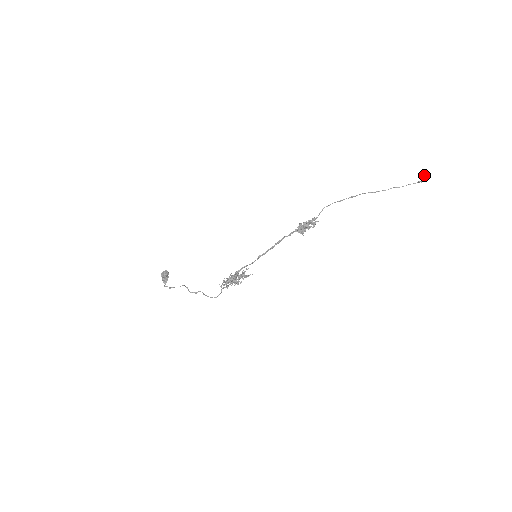
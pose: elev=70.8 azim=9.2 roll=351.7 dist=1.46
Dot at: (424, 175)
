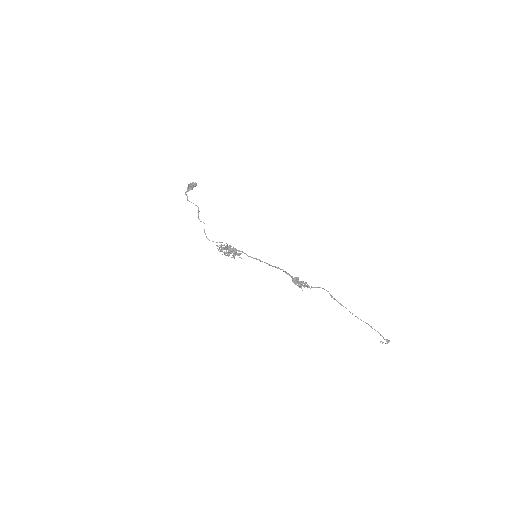
Dot at: (388, 341)
